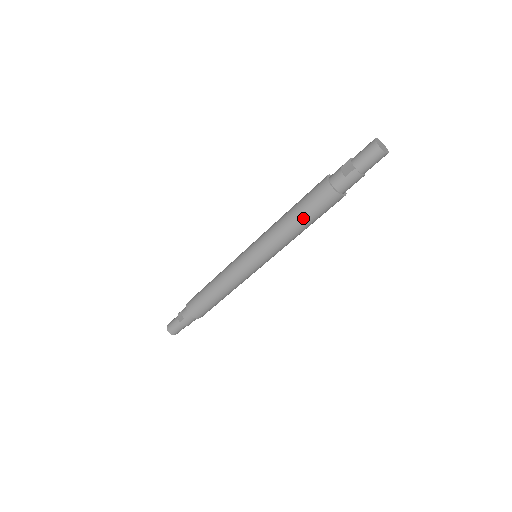
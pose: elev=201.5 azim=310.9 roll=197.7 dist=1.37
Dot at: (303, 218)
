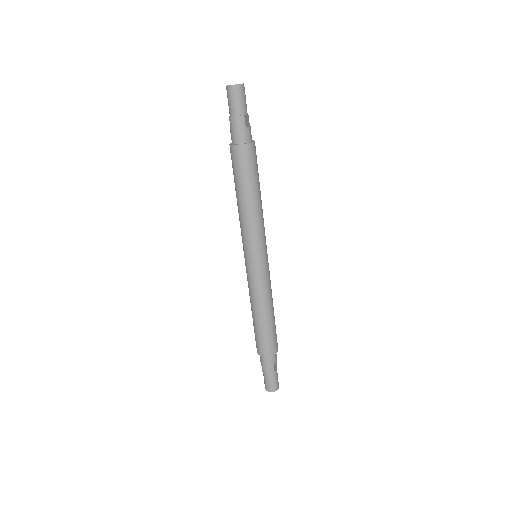
Dot at: (237, 188)
